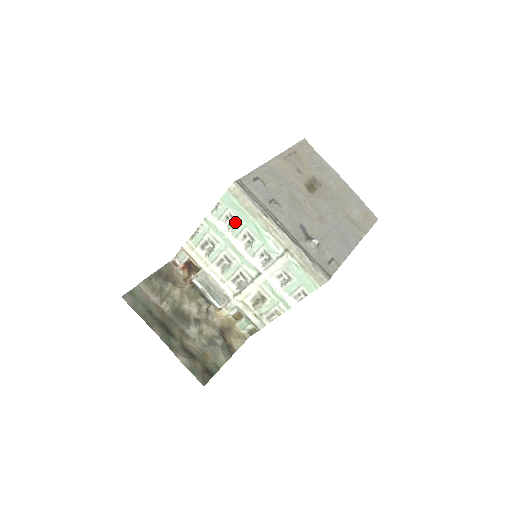
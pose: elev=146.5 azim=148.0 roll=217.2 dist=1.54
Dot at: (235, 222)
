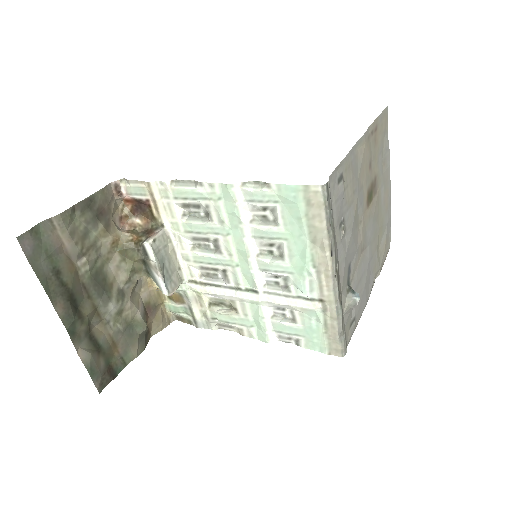
Dot at: (273, 223)
